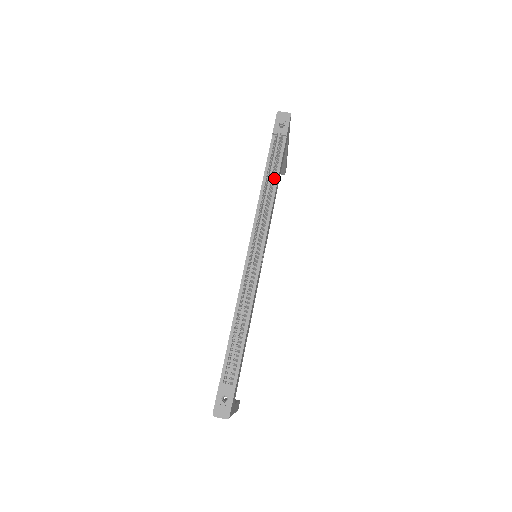
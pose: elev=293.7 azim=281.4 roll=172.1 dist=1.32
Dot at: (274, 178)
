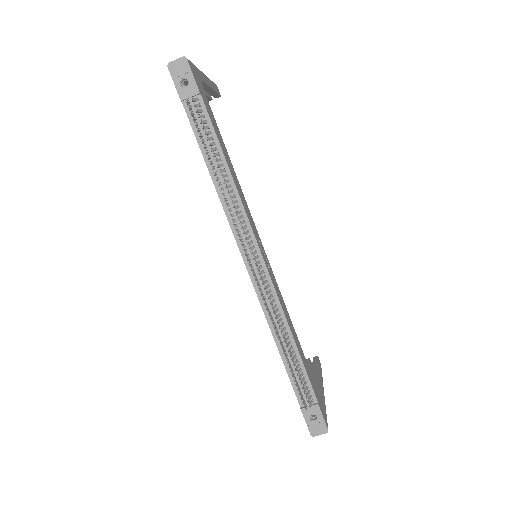
Dot at: (220, 161)
